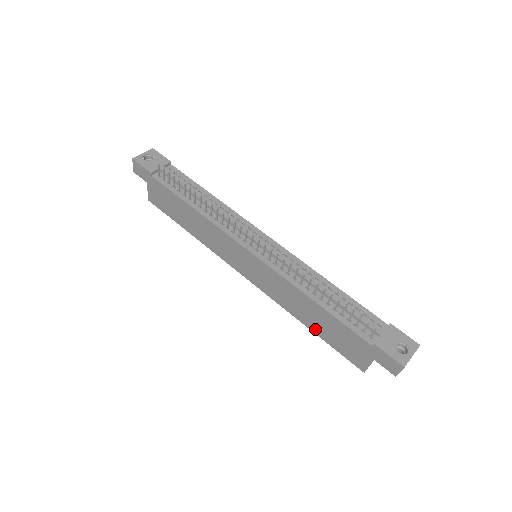
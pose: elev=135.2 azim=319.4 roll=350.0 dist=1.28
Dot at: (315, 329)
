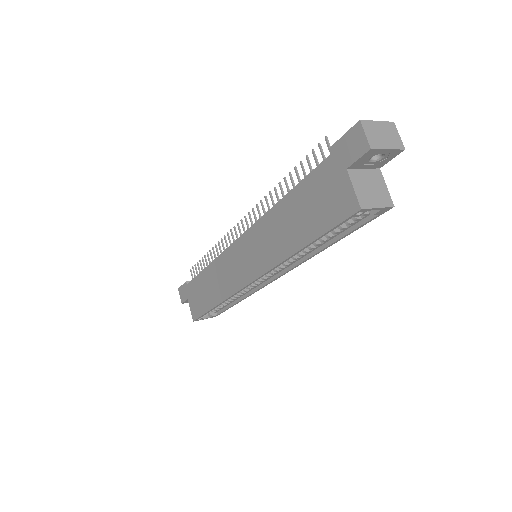
Dot at: (304, 237)
